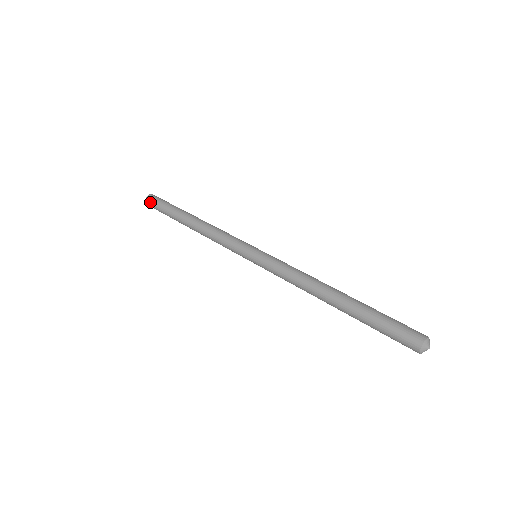
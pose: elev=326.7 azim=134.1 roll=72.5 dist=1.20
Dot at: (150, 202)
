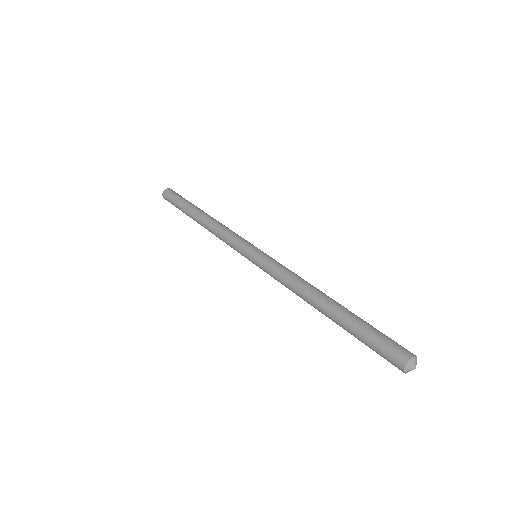
Dot at: (166, 199)
